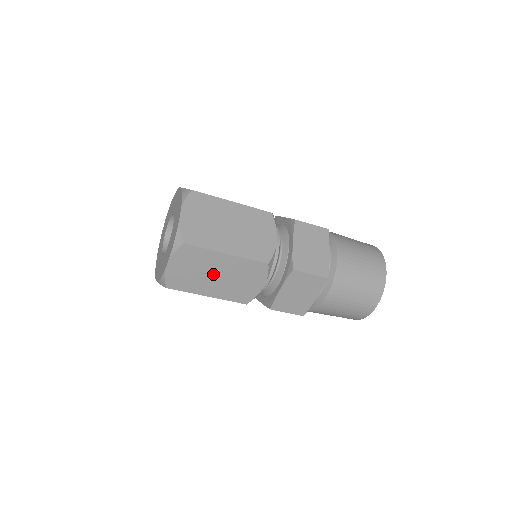
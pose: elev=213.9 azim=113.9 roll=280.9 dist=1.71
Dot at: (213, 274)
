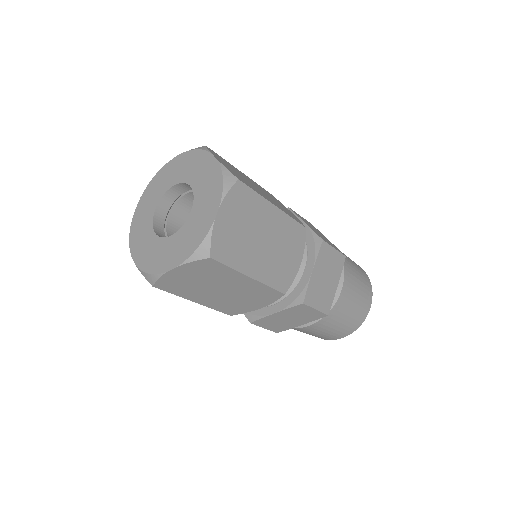
Dot at: (219, 288)
